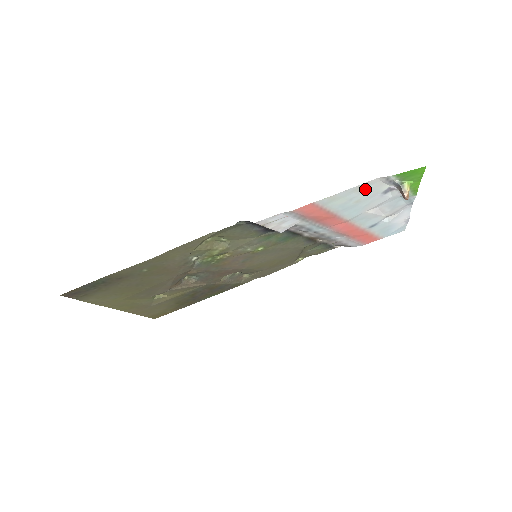
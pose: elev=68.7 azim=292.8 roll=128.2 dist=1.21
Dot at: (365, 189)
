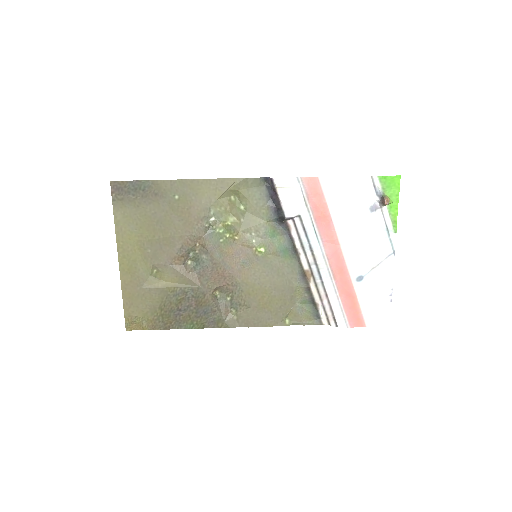
Dot at: (356, 189)
